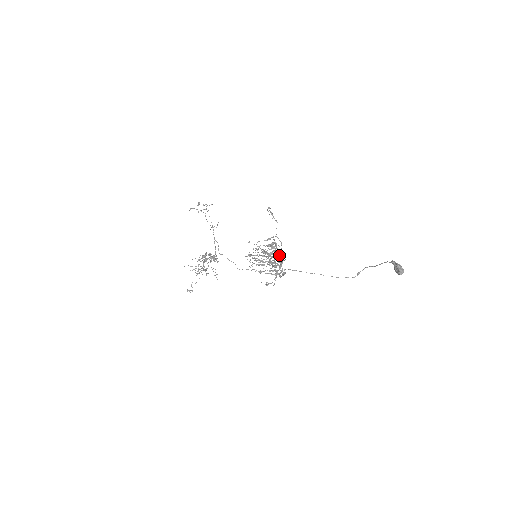
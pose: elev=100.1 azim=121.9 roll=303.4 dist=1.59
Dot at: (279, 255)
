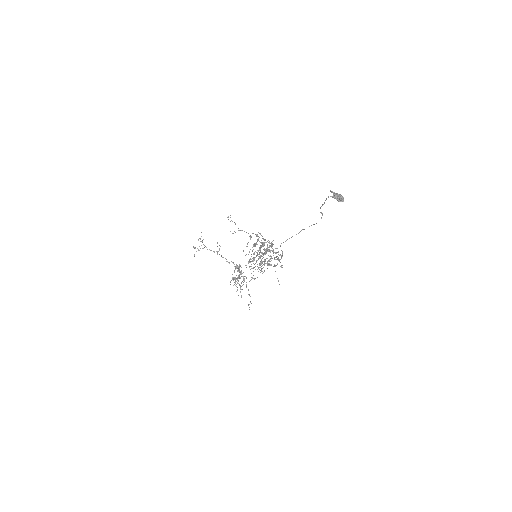
Dot at: (262, 261)
